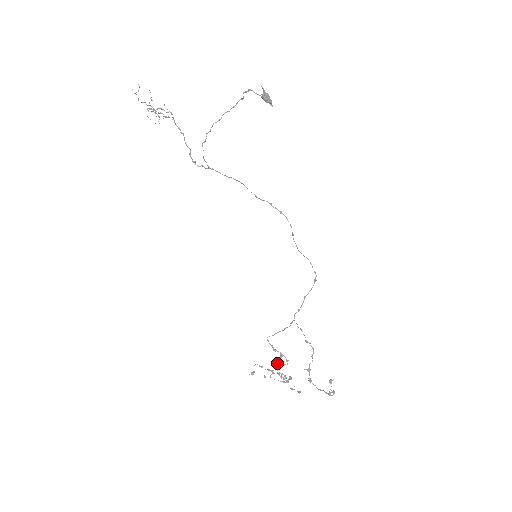
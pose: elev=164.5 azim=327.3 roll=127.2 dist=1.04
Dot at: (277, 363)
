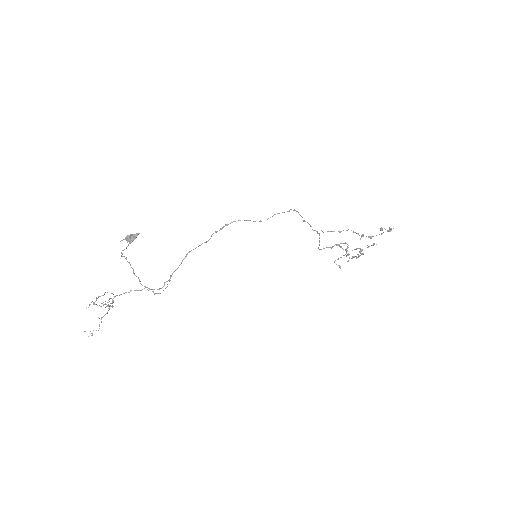
Dot at: occluded
